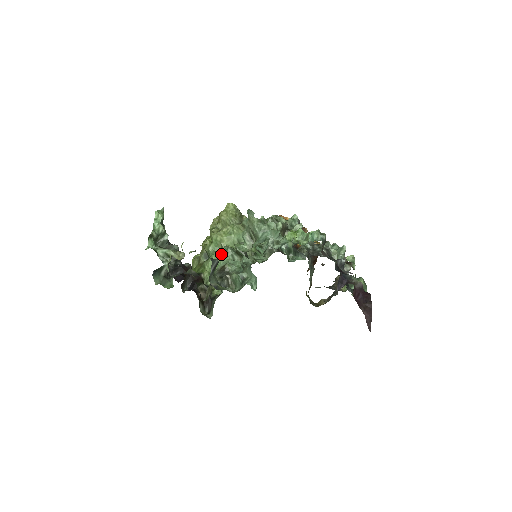
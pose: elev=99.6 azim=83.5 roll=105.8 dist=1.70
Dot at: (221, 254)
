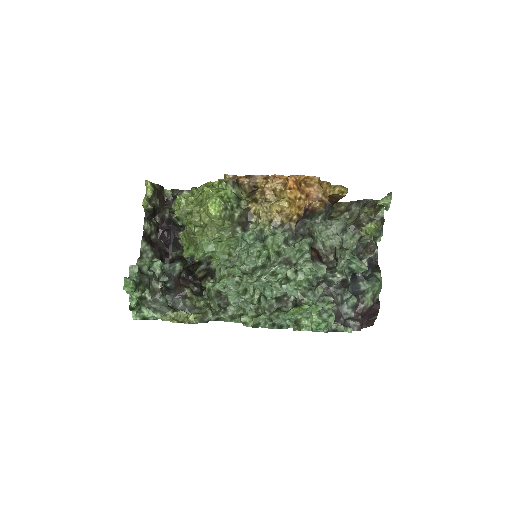
Dot at: (213, 252)
